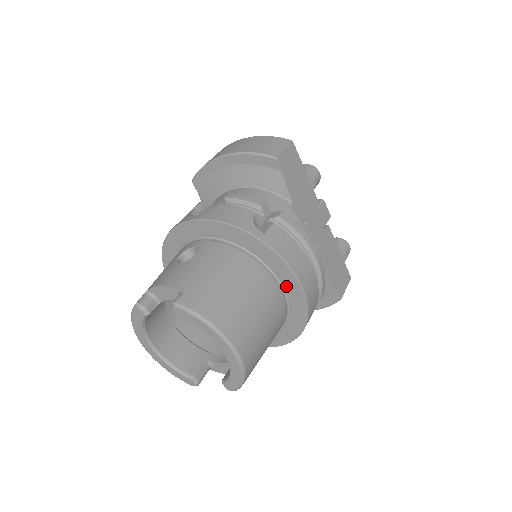
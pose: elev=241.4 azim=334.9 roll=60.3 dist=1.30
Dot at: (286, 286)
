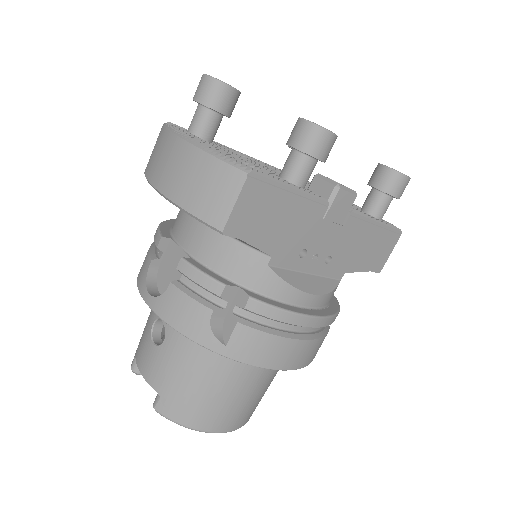
Dot at: occluded
